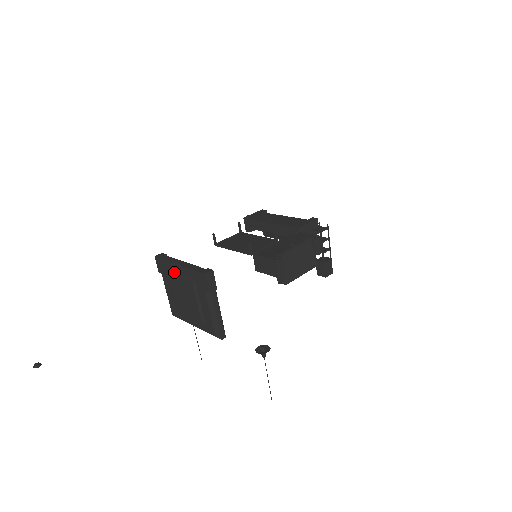
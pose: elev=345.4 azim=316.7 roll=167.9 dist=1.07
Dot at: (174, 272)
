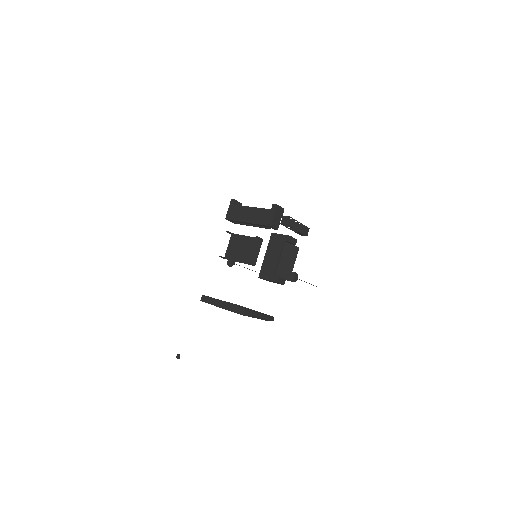
Dot at: occluded
